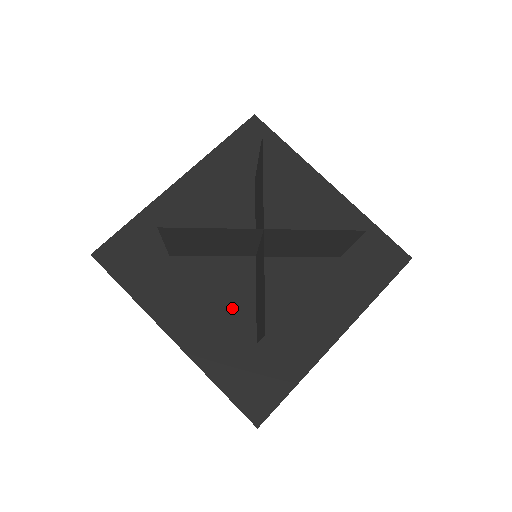
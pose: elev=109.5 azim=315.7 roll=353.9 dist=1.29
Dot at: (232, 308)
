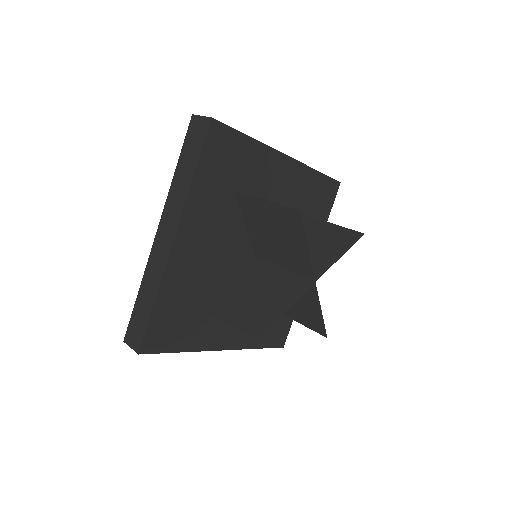
Dot at: occluded
